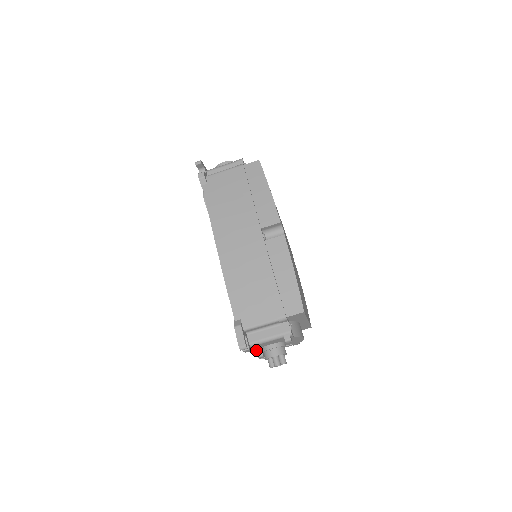
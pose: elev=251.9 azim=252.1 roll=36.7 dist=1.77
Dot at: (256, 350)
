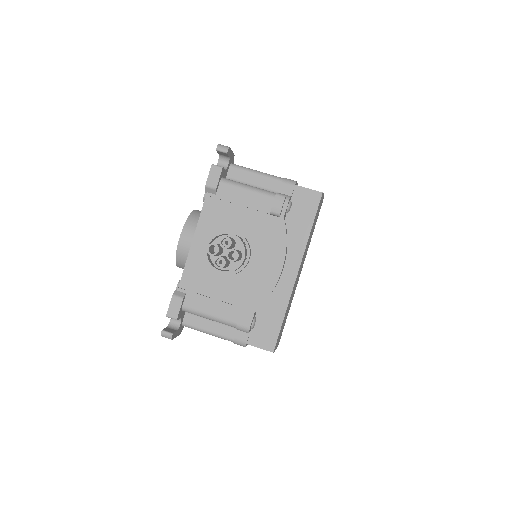
Dot at: (198, 246)
